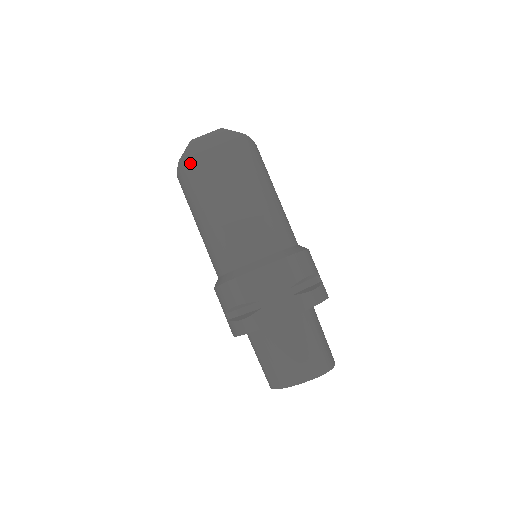
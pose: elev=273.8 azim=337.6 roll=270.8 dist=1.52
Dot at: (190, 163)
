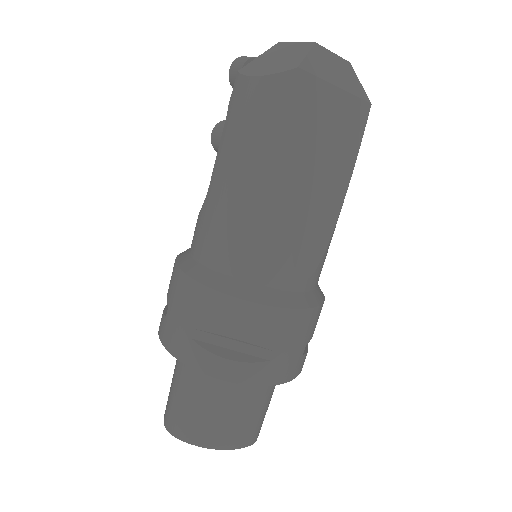
Dot at: (307, 86)
